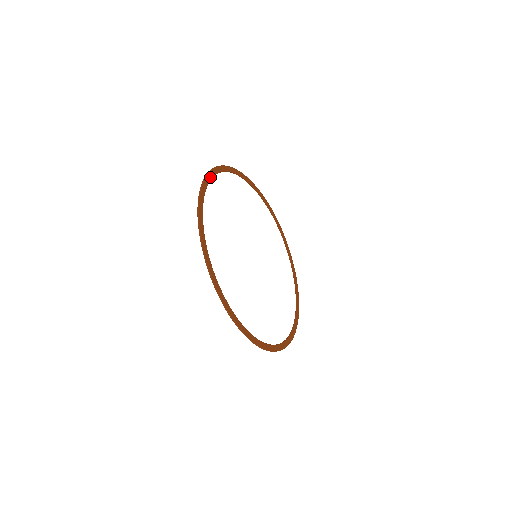
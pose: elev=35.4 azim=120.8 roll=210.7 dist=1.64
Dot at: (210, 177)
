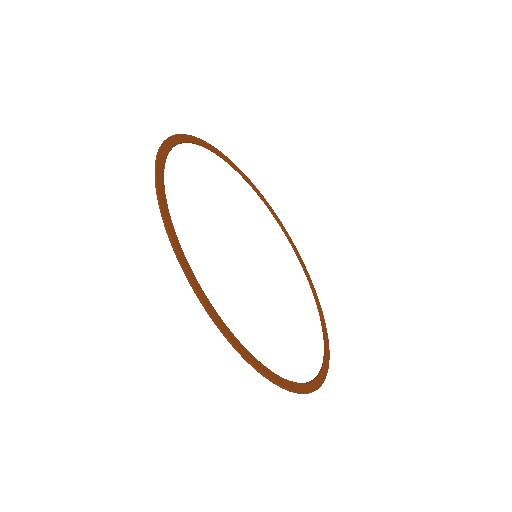
Dot at: (198, 142)
